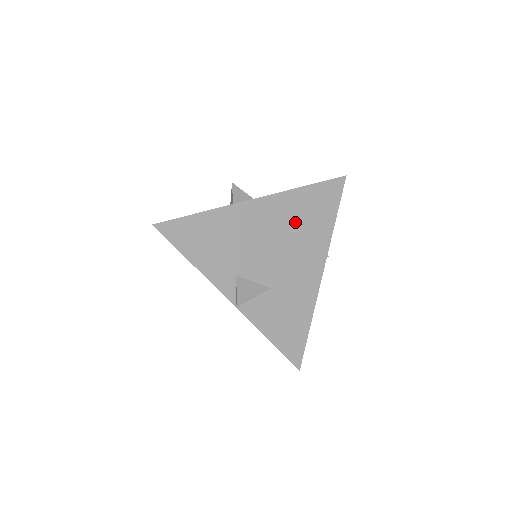
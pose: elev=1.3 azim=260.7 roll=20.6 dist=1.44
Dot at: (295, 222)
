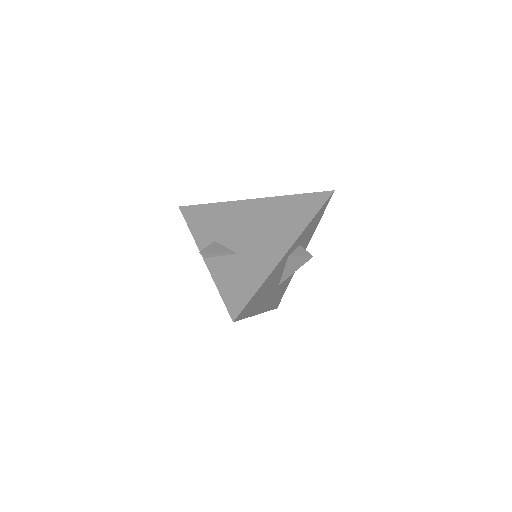
Dot at: (276, 215)
